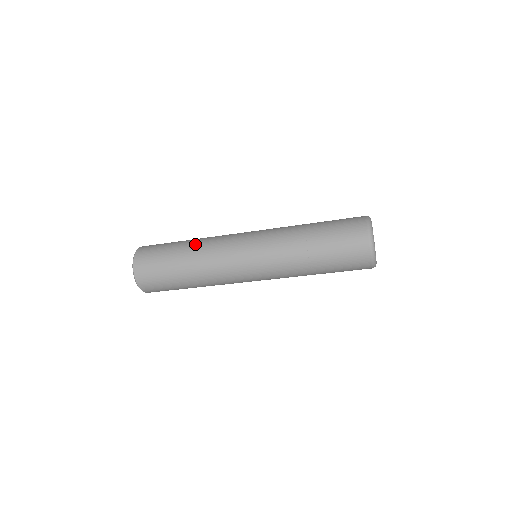
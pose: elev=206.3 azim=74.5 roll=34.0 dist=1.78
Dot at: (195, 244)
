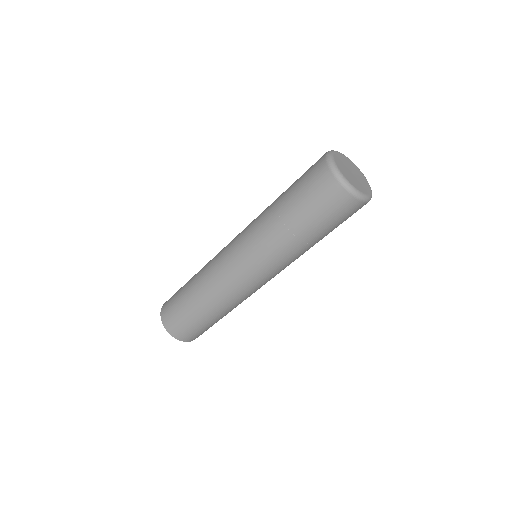
Dot at: occluded
